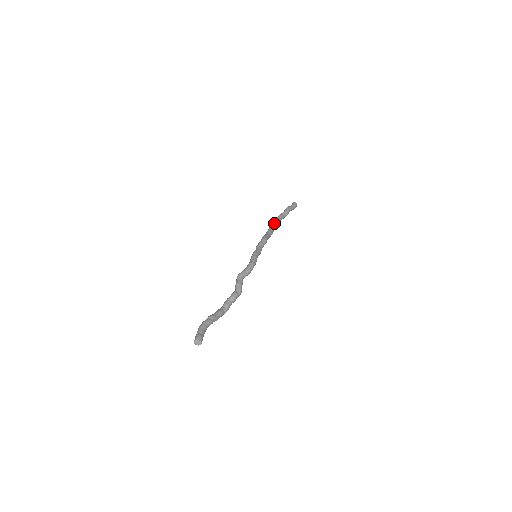
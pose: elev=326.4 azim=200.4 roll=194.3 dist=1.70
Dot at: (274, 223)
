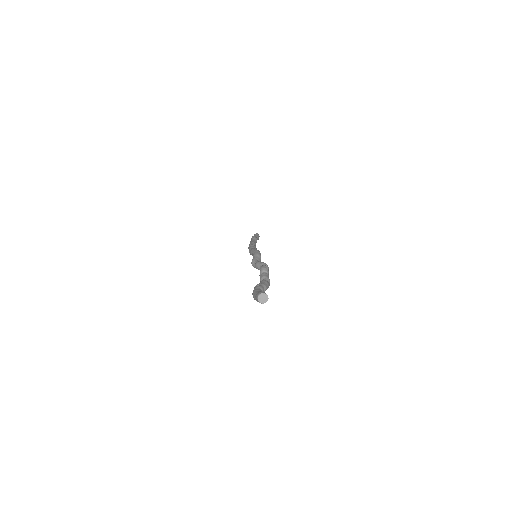
Dot at: (250, 244)
